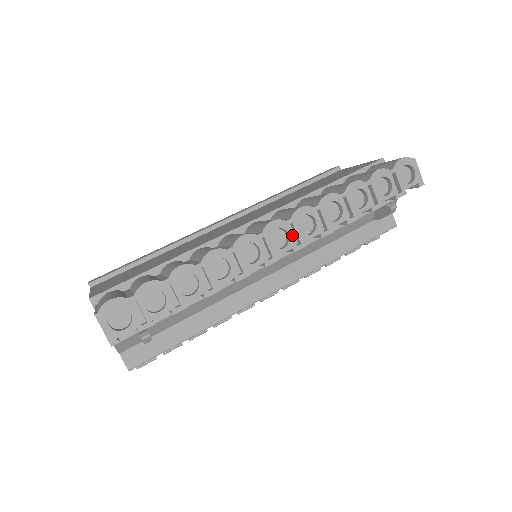
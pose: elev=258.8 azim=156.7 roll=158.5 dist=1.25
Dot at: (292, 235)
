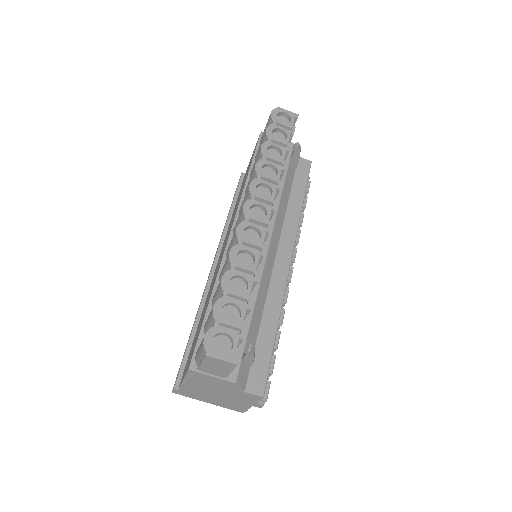
Dot at: occluded
